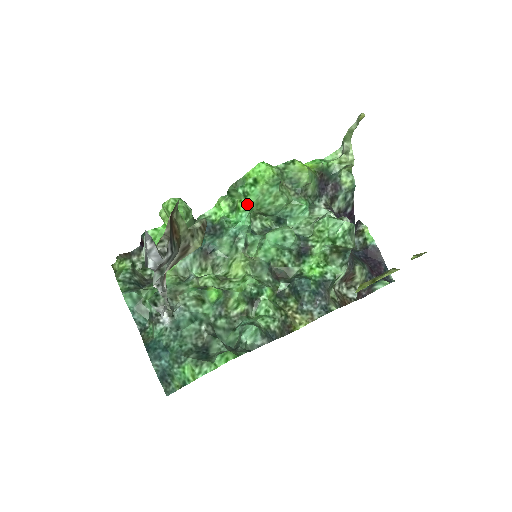
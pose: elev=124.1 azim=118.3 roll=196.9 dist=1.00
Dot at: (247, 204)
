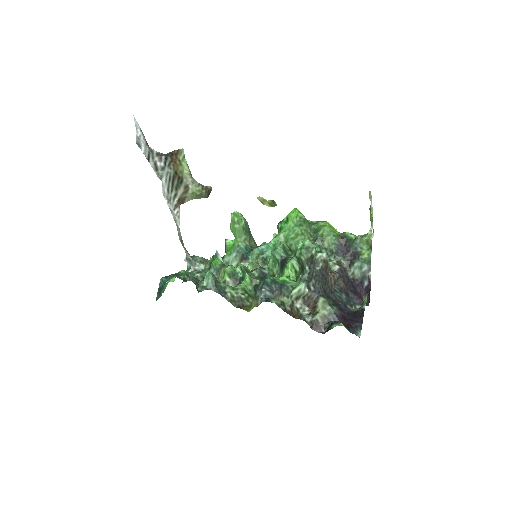
Dot at: (278, 234)
